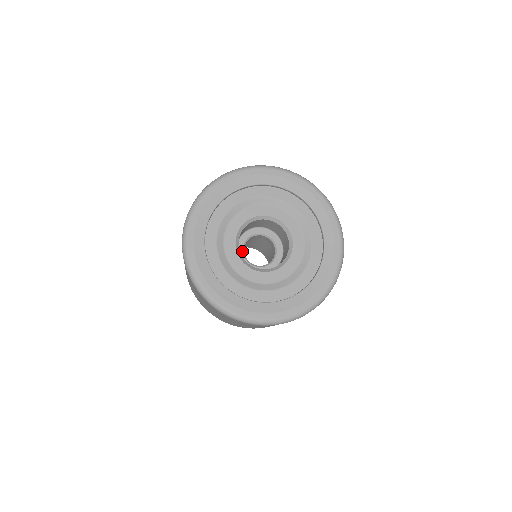
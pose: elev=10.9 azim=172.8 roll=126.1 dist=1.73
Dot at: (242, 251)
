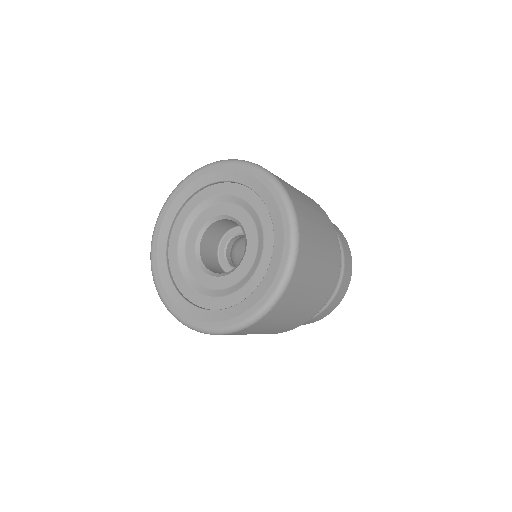
Dot at: (224, 245)
